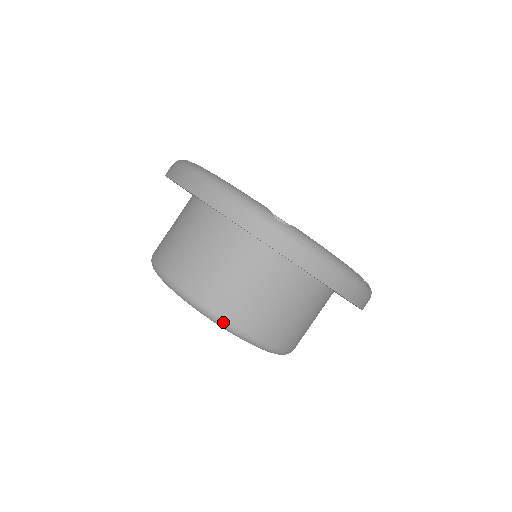
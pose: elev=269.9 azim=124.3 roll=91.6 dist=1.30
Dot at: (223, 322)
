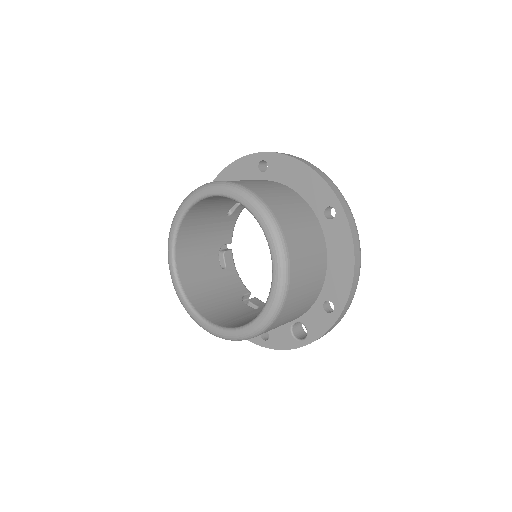
Dot at: (281, 235)
